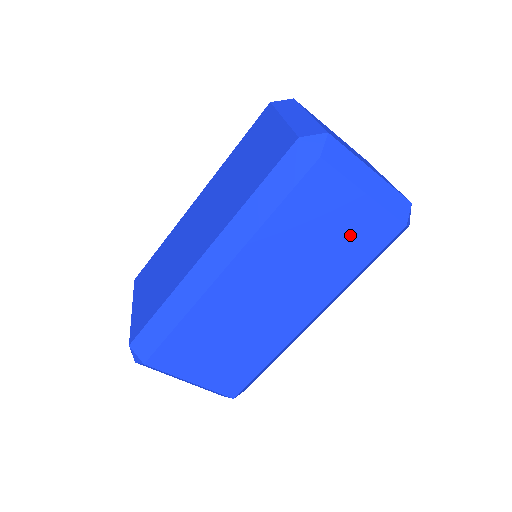
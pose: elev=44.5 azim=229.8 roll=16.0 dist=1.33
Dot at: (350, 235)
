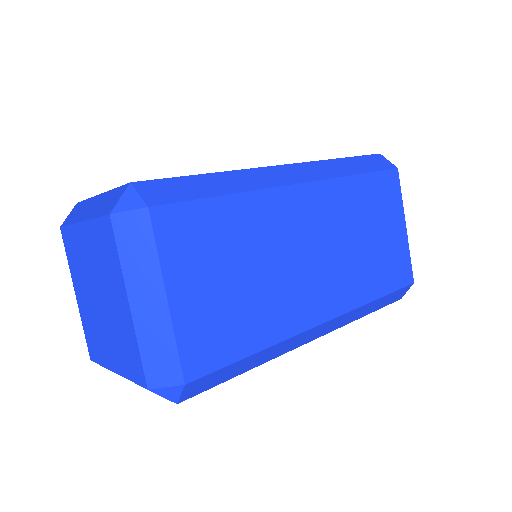
Dot at: (386, 252)
